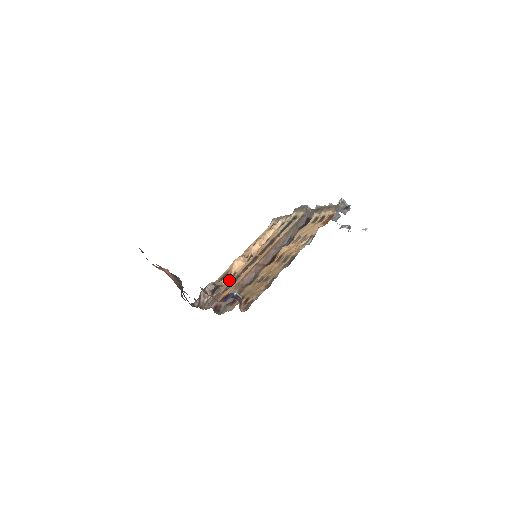
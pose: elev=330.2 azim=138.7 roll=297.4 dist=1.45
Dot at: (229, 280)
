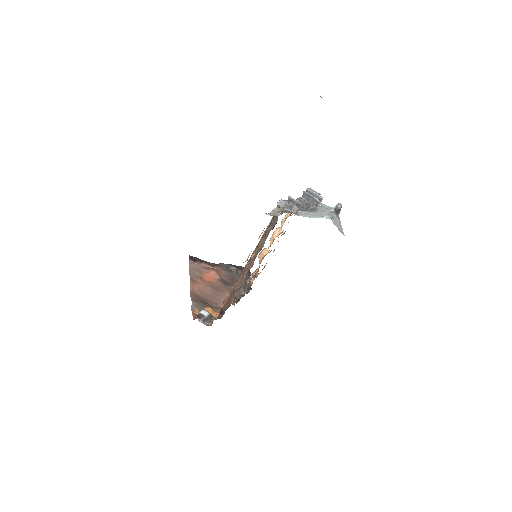
Dot at: (254, 274)
